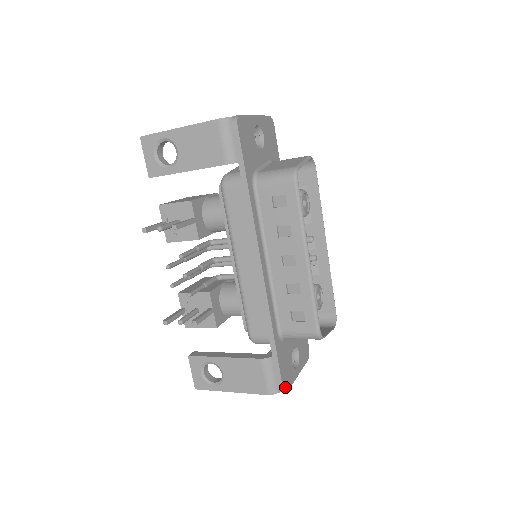
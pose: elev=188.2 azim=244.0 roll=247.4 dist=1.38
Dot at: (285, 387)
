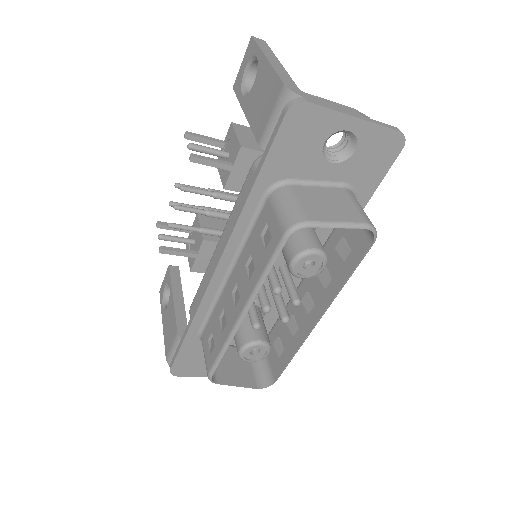
Dot at: (176, 371)
